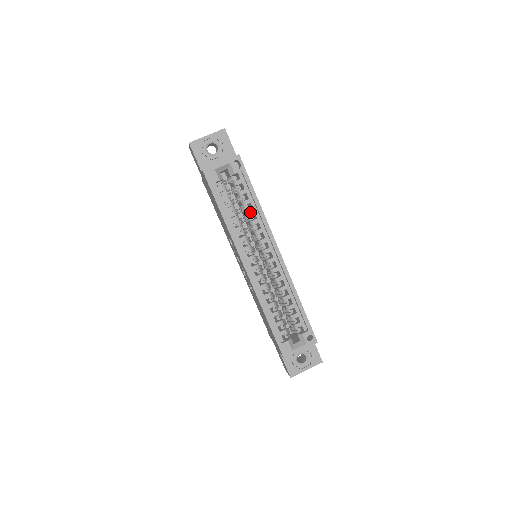
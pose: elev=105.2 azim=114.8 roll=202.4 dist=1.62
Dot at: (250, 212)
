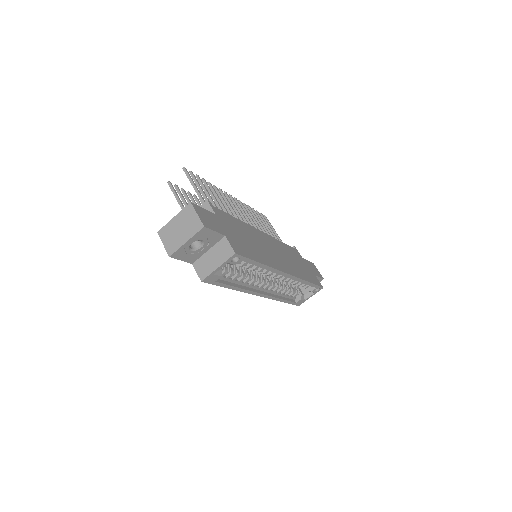
Dot at: (255, 269)
